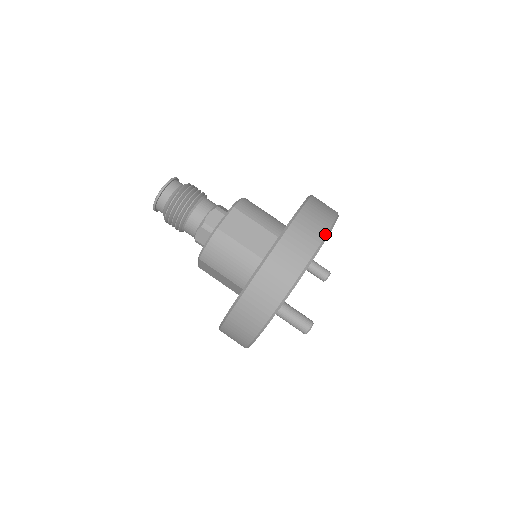
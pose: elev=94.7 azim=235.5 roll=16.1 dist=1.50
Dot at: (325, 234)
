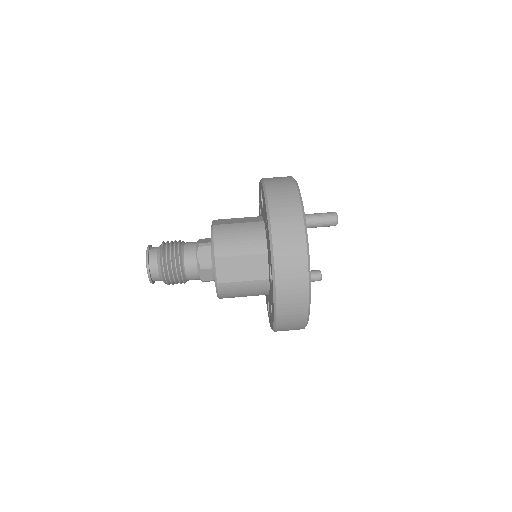
Dot at: occluded
